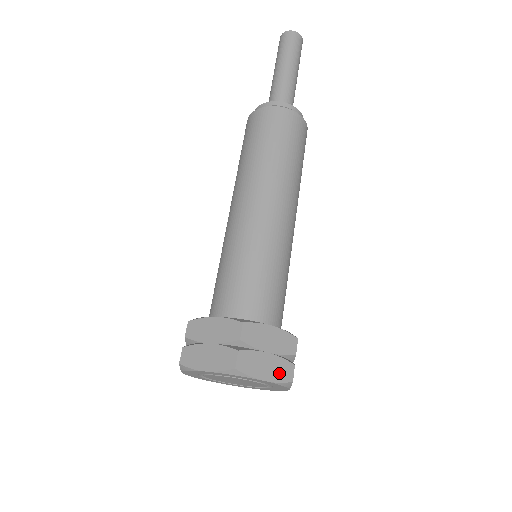
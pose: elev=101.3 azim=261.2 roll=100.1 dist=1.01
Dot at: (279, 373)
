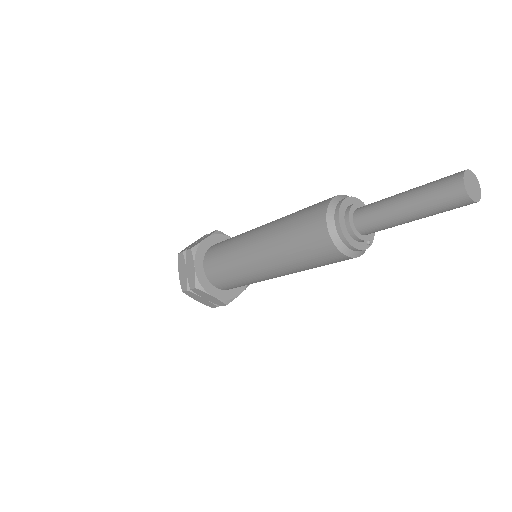
Dot at: (206, 304)
